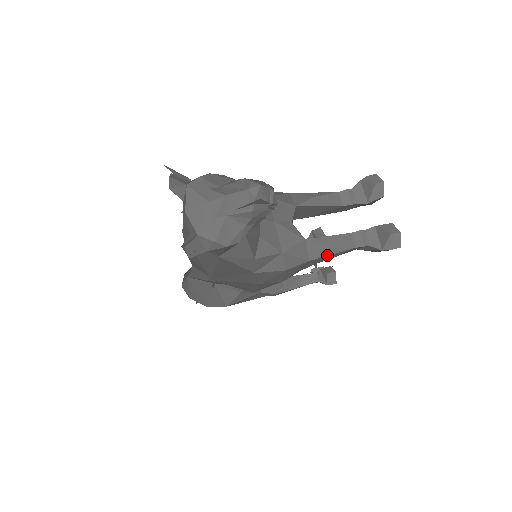
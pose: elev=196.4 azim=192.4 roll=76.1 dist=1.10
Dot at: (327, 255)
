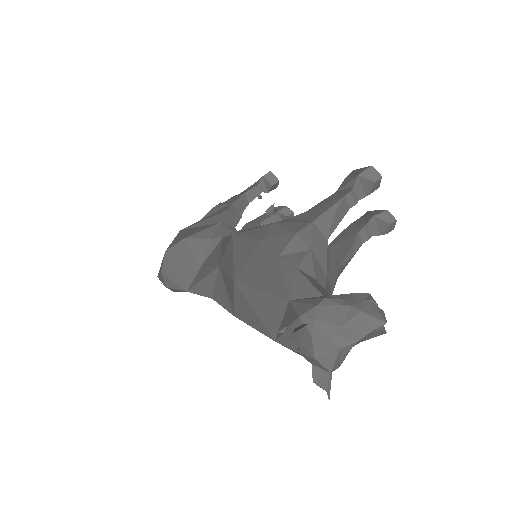
Dot at: occluded
